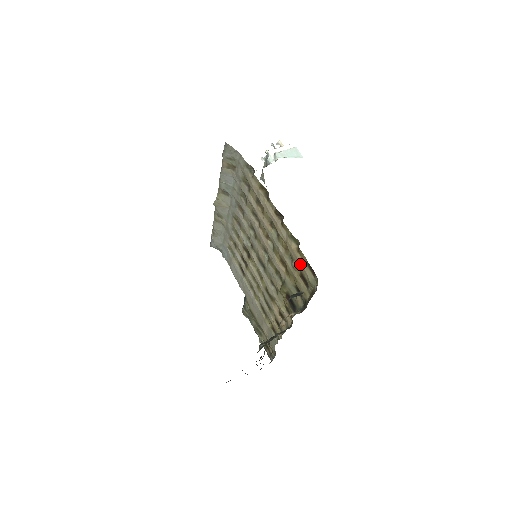
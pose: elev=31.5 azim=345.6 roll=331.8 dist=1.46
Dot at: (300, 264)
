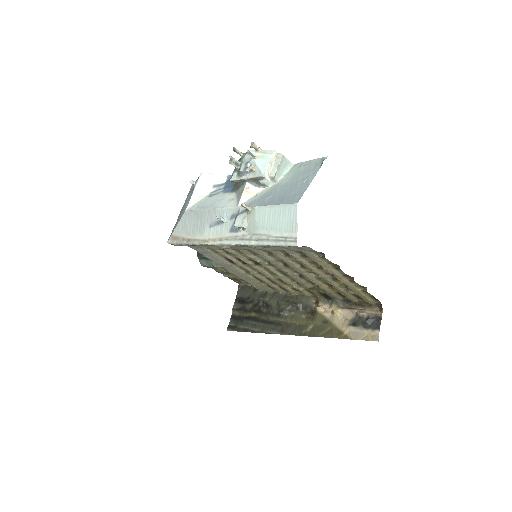
Dot at: (362, 295)
